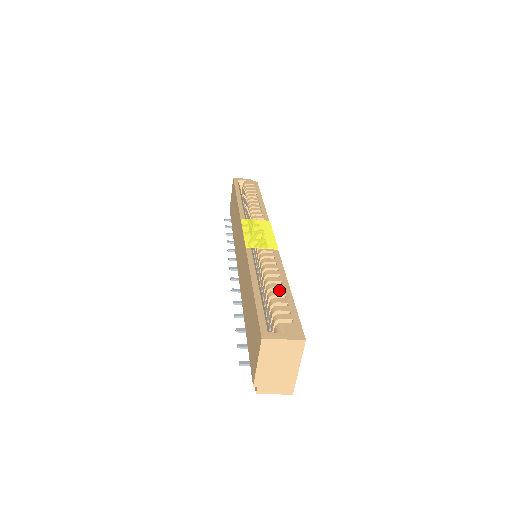
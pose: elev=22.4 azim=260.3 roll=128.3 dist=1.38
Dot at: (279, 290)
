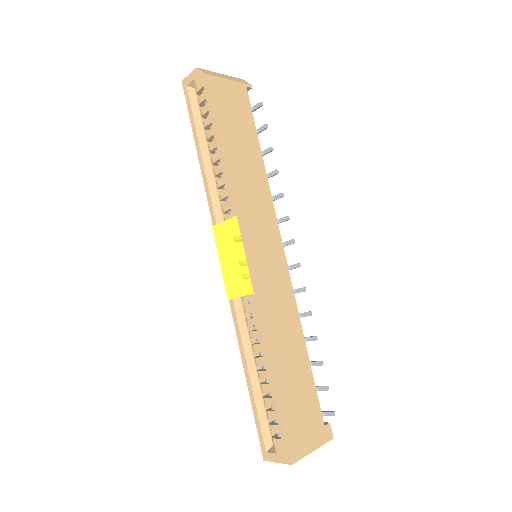
Dot at: (267, 378)
